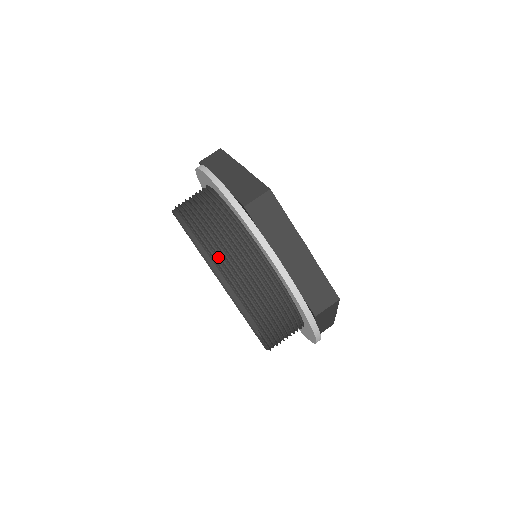
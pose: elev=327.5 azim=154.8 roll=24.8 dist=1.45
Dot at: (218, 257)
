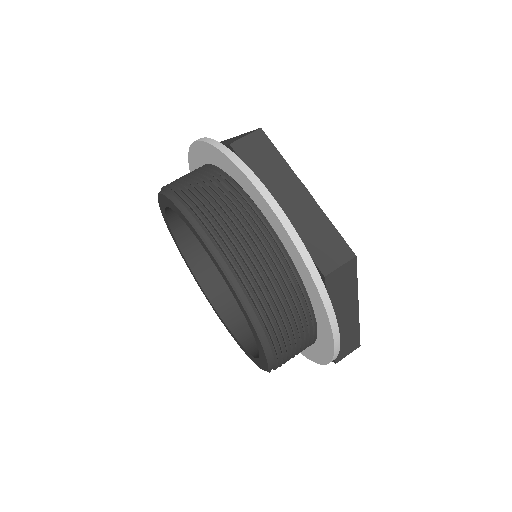
Dot at: (267, 318)
